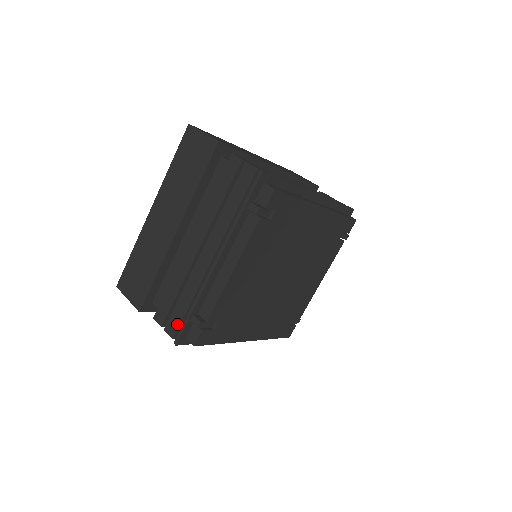
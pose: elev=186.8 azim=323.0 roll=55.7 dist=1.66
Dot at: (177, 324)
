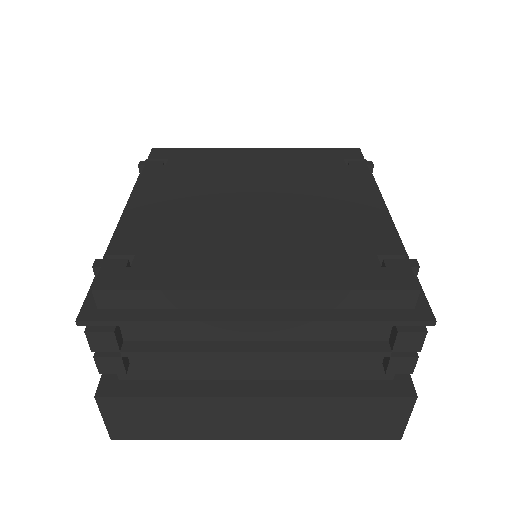
Dot at: occluded
